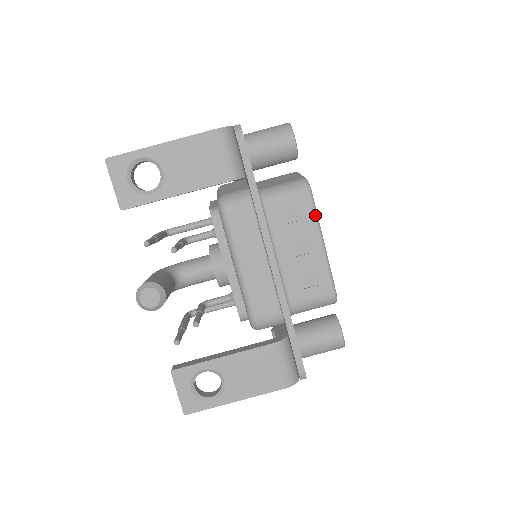
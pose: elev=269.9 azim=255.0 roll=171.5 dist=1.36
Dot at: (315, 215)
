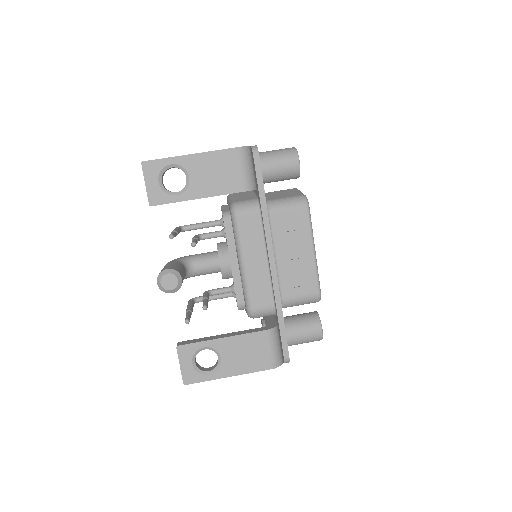
Dot at: (310, 227)
